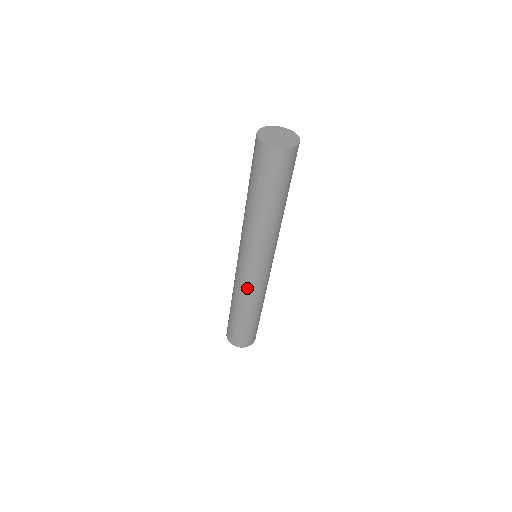
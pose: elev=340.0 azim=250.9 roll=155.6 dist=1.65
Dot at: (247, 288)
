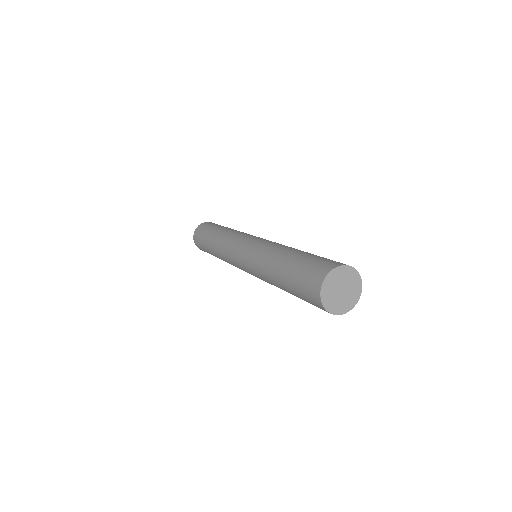
Dot at: occluded
